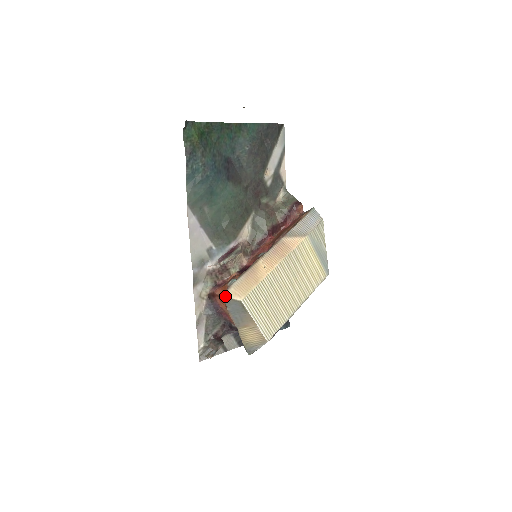
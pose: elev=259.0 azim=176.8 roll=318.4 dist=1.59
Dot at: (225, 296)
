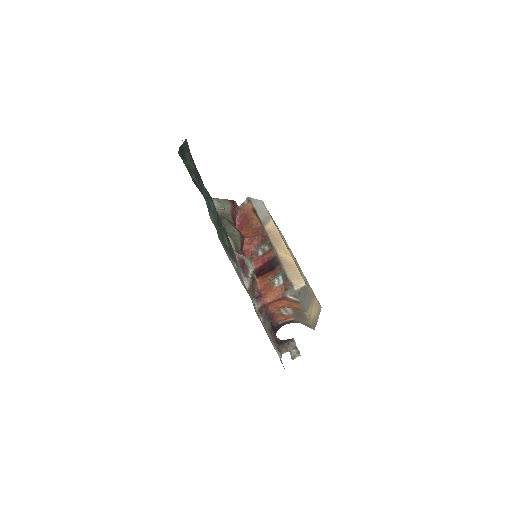
Dot at: (296, 289)
